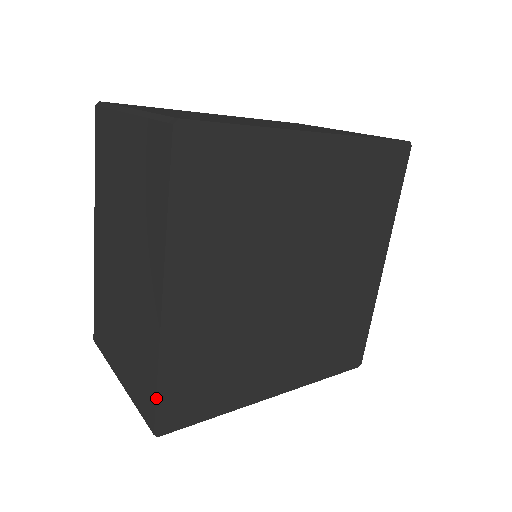
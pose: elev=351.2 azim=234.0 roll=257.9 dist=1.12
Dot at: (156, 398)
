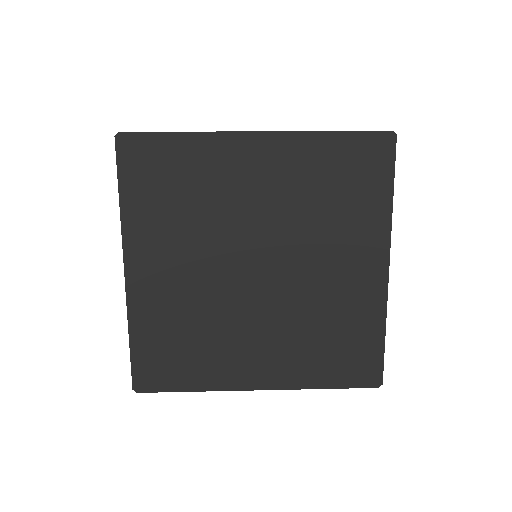
Dot at: (130, 356)
